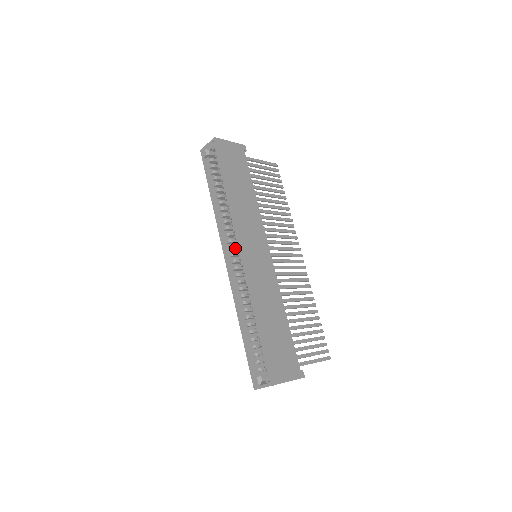
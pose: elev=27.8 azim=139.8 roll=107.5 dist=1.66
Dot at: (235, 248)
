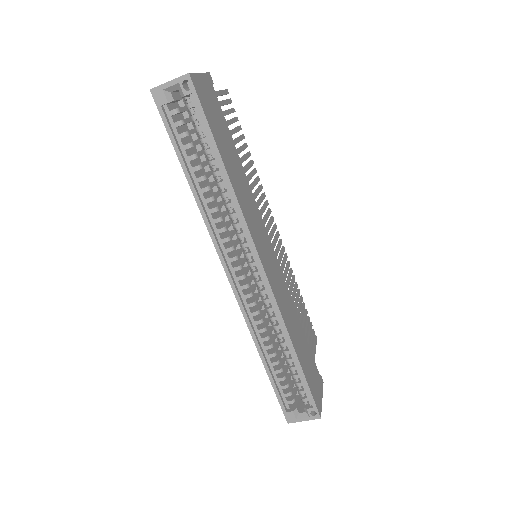
Dot at: occluded
